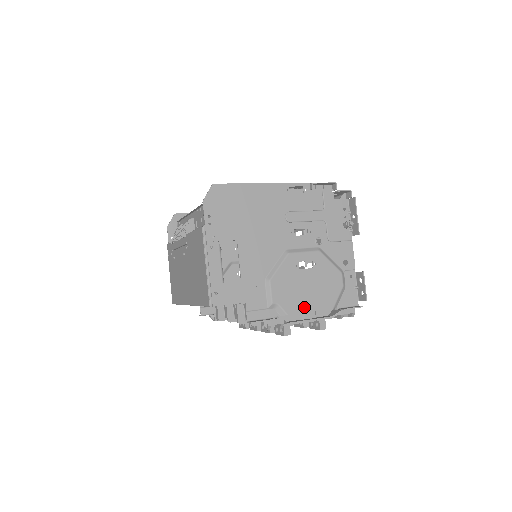
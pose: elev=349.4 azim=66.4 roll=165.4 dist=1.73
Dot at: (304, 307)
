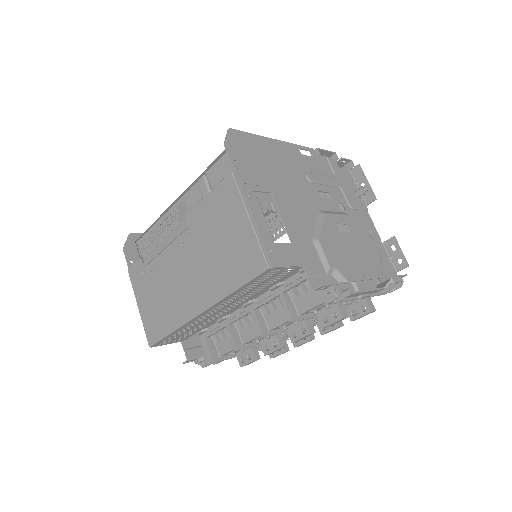
Dot at: (359, 274)
